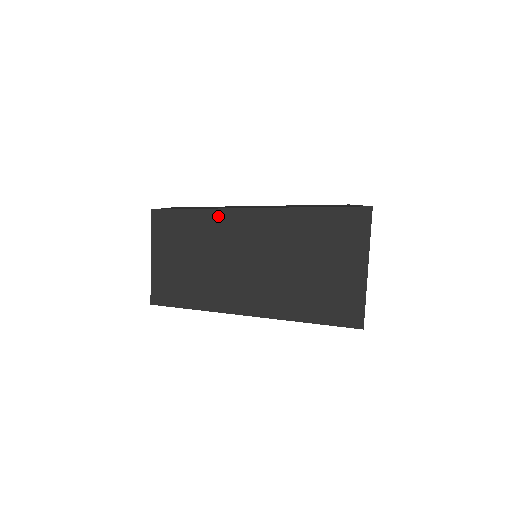
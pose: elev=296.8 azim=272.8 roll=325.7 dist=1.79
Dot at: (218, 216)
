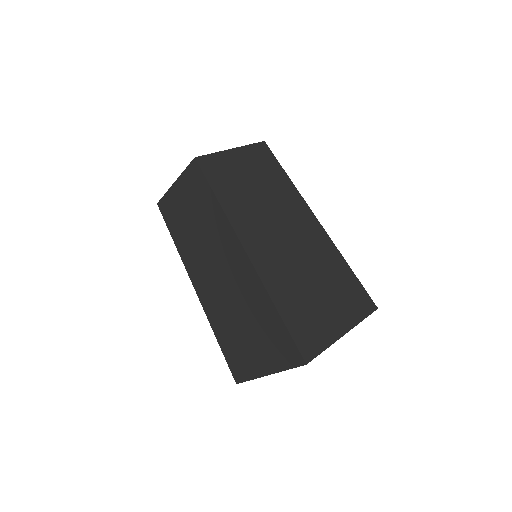
Dot at: (224, 222)
